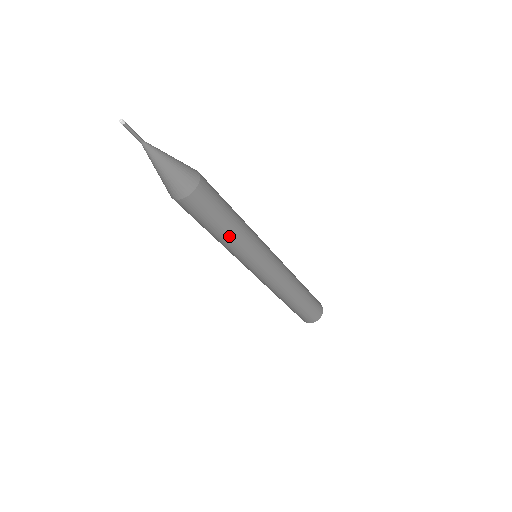
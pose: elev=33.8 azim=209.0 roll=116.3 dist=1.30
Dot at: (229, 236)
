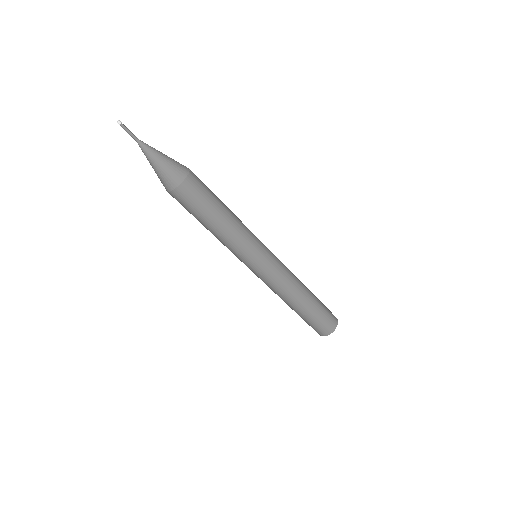
Dot at: (231, 217)
